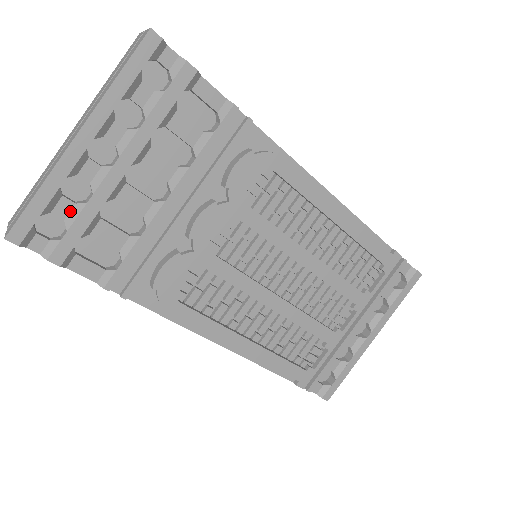
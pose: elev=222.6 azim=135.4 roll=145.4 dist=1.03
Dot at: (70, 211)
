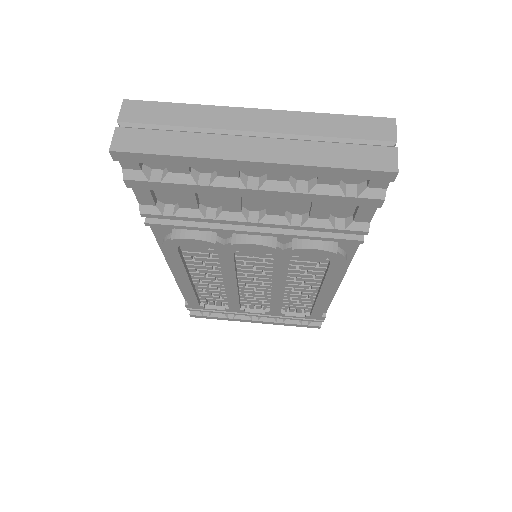
Dot at: (180, 173)
